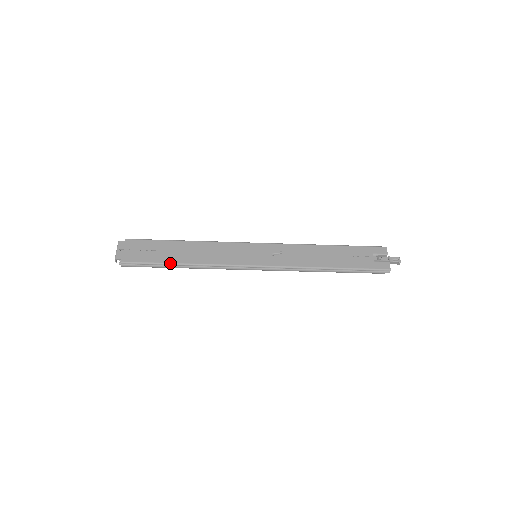
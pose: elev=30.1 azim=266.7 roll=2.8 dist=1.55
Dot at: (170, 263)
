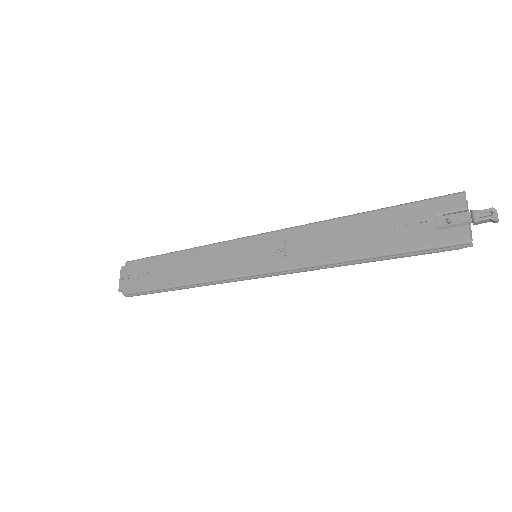
Dot at: (163, 287)
